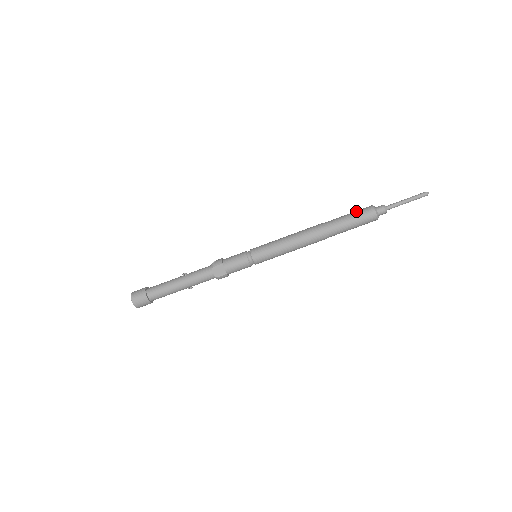
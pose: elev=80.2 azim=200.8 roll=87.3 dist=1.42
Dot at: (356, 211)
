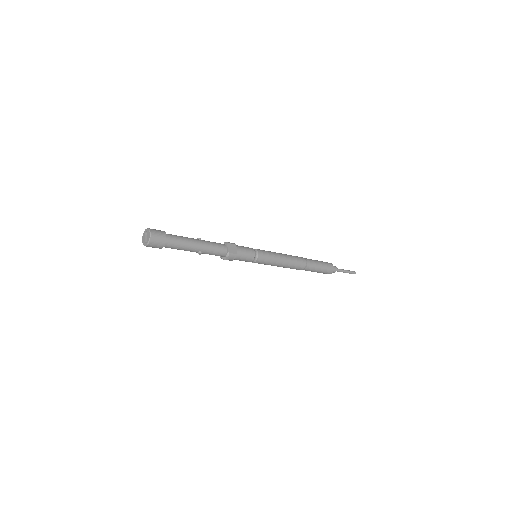
Dot at: (321, 261)
